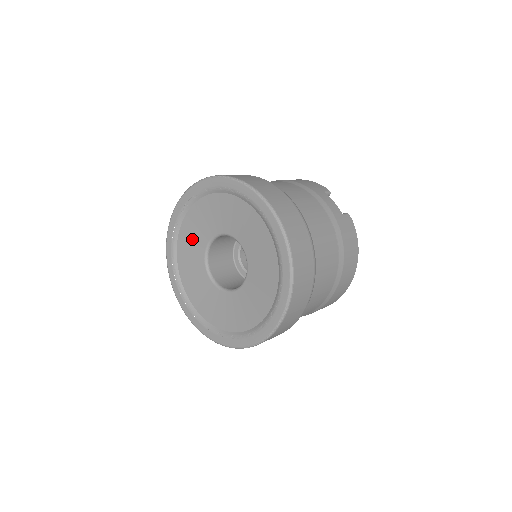
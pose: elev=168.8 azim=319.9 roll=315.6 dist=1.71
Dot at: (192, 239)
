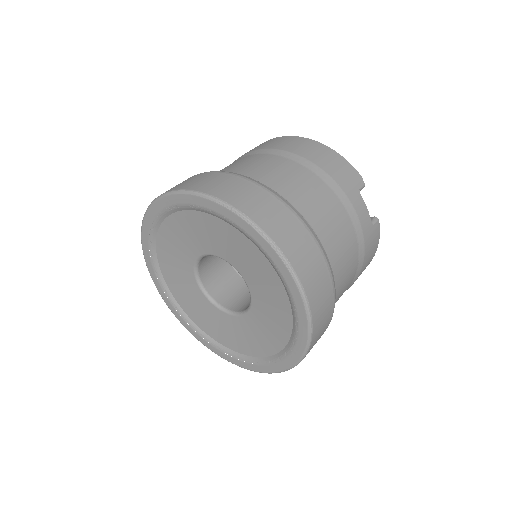
Dot at: (180, 240)
